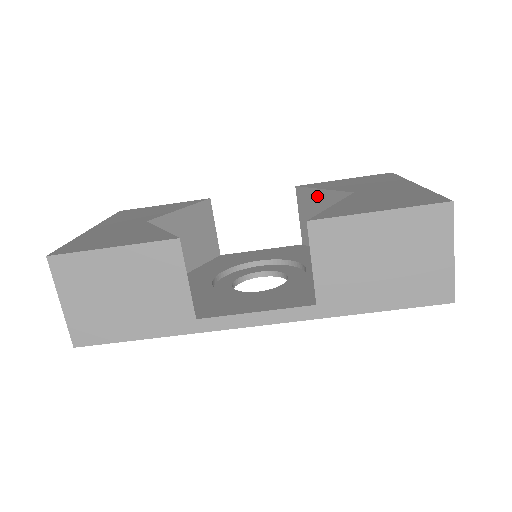
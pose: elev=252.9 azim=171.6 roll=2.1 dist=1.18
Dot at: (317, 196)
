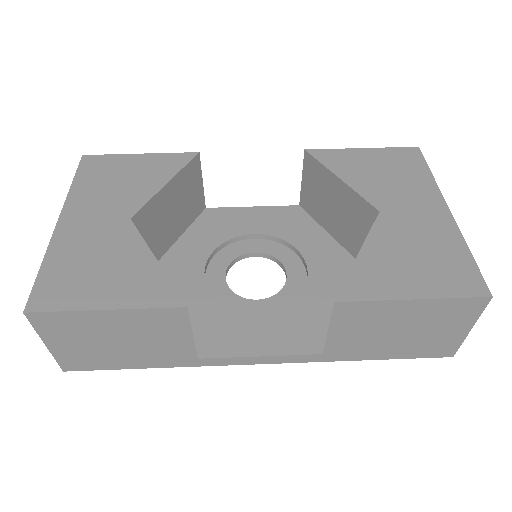
Dot at: (331, 180)
